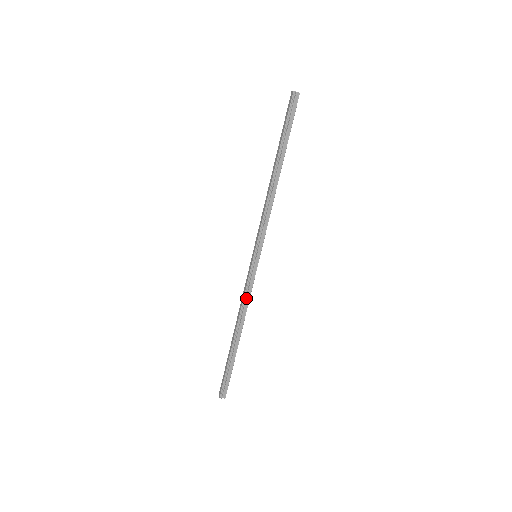
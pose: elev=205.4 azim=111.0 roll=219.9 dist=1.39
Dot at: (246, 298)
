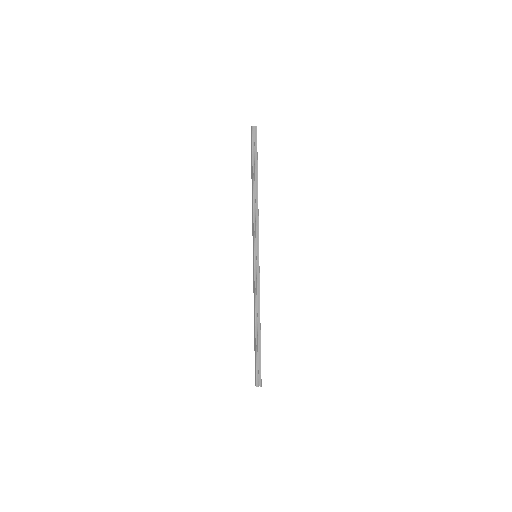
Dot at: (257, 292)
